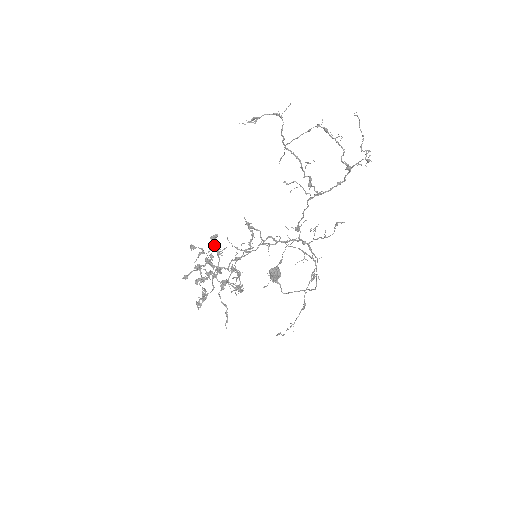
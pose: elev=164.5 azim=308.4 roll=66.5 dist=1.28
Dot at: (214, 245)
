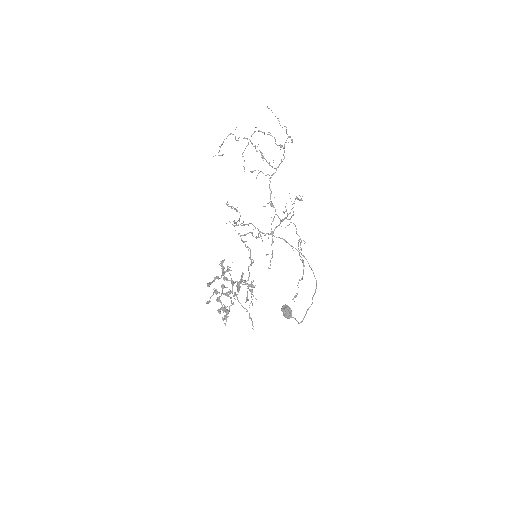
Dot at: (224, 268)
